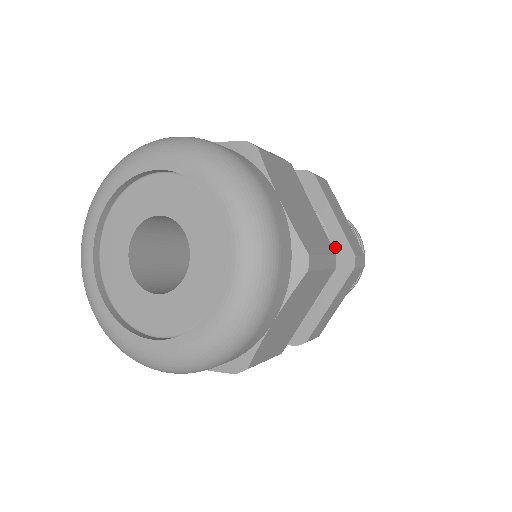
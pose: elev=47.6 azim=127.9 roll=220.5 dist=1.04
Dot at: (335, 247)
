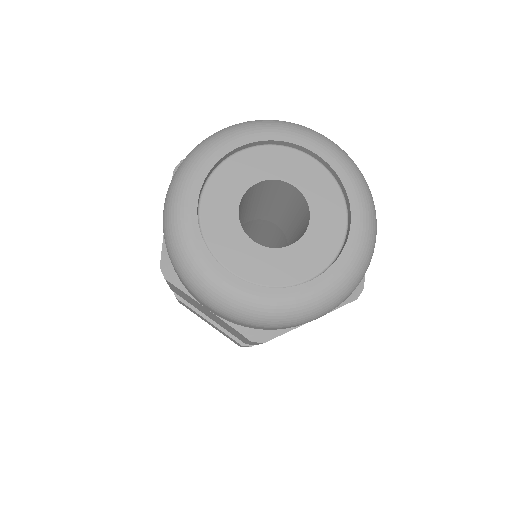
Dot at: occluded
